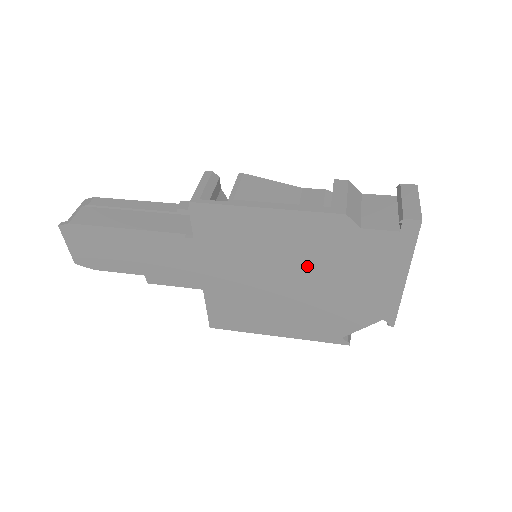
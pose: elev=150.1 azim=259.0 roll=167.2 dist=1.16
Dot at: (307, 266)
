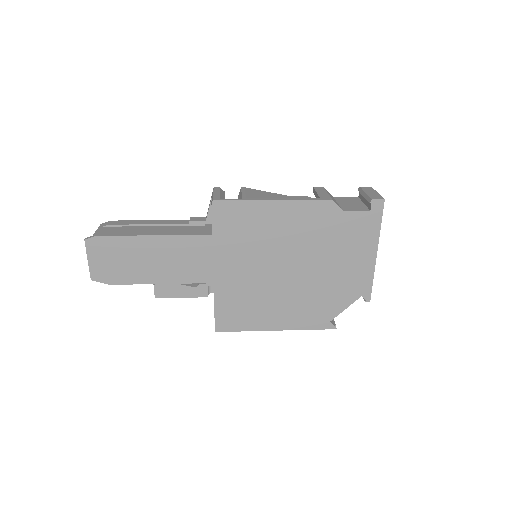
Dot at: (303, 251)
